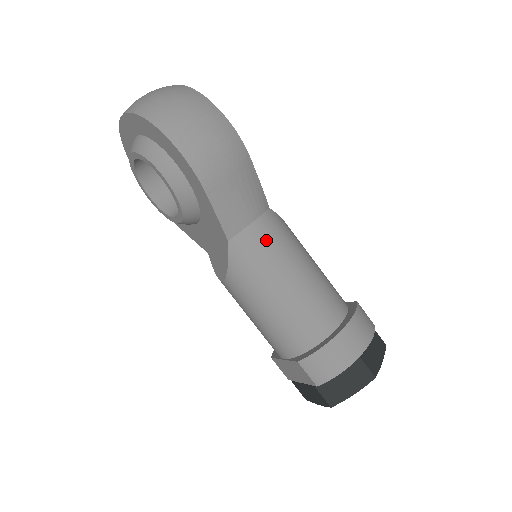
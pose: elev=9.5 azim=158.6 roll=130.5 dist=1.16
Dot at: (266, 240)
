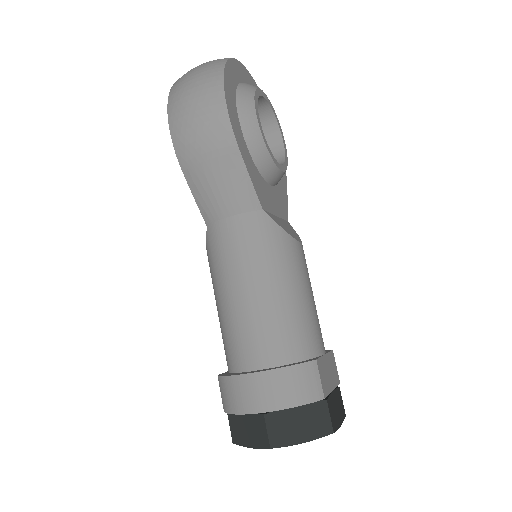
Dot at: (234, 240)
